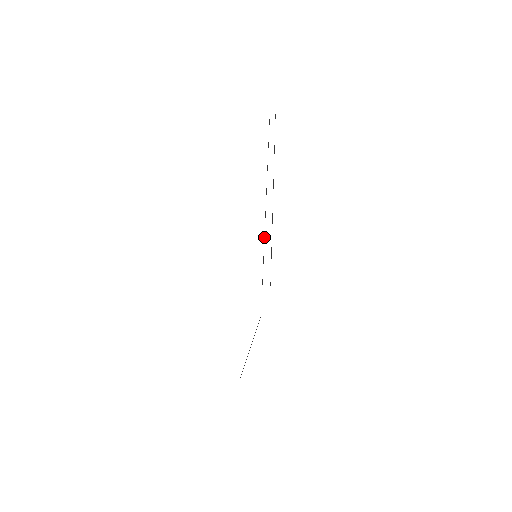
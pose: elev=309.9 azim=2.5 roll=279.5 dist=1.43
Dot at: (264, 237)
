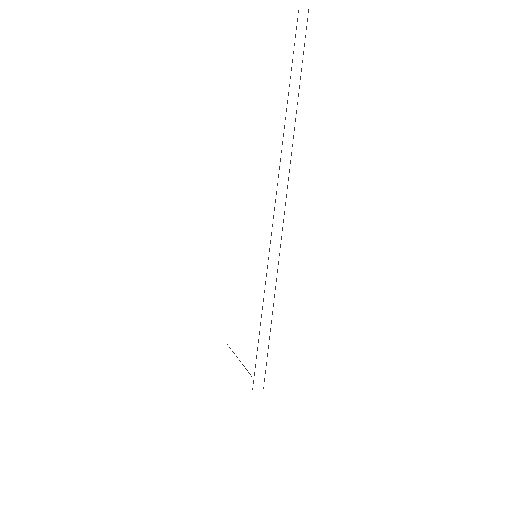
Dot at: occluded
